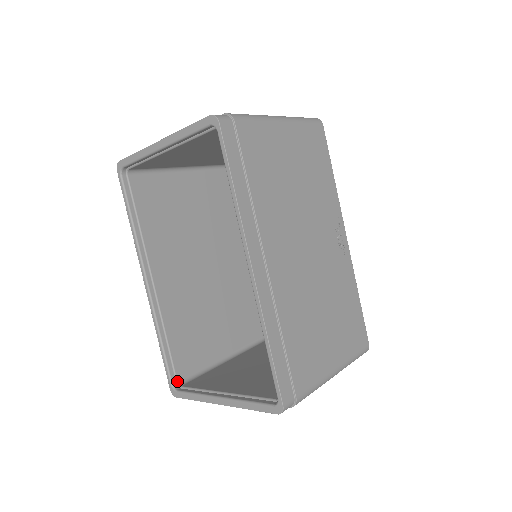
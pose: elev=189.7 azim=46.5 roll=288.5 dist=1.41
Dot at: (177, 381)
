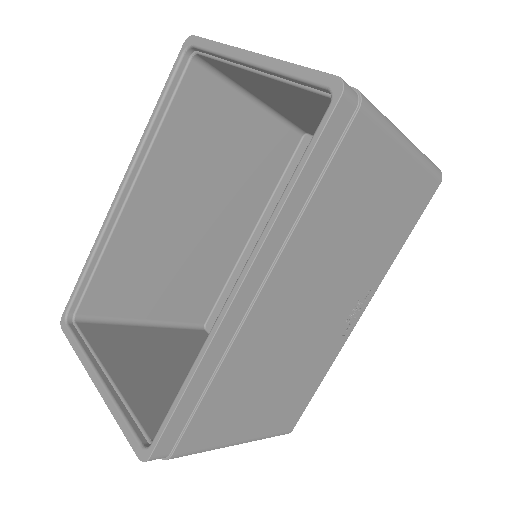
Dot at: (76, 313)
